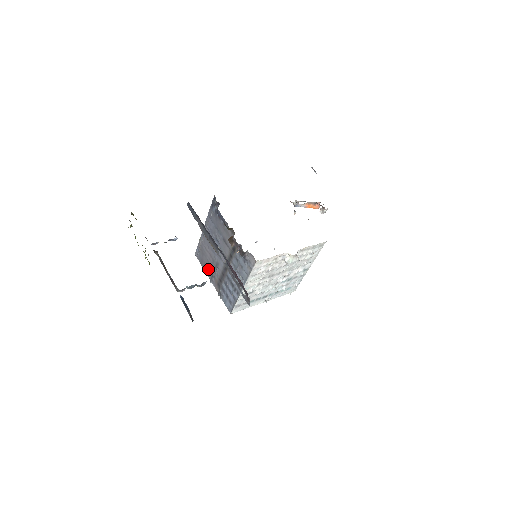
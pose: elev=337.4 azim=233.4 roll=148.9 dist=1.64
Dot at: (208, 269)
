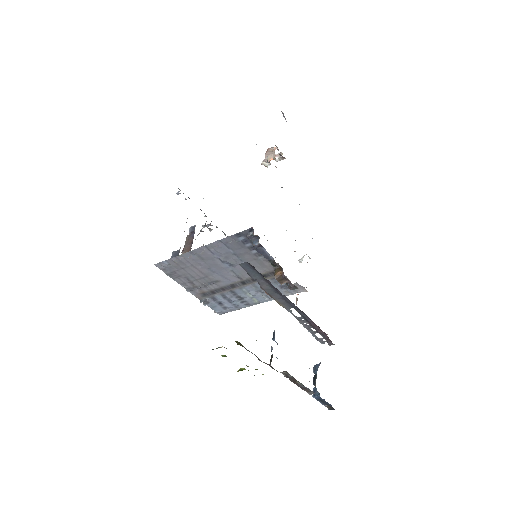
Dot at: (186, 281)
